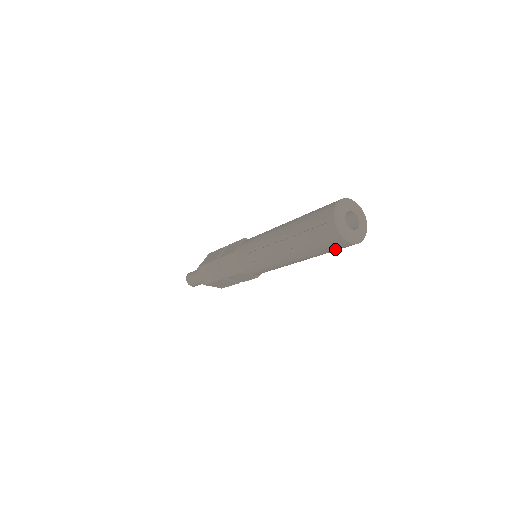
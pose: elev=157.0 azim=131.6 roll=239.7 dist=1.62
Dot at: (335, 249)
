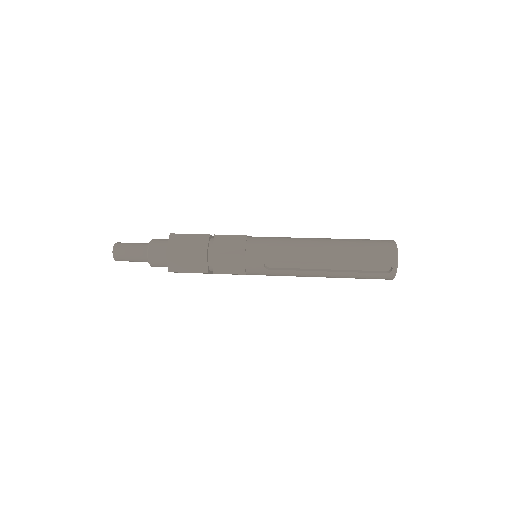
Dot at: occluded
